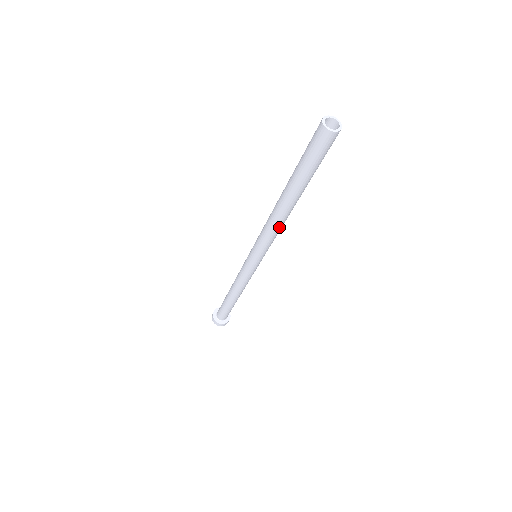
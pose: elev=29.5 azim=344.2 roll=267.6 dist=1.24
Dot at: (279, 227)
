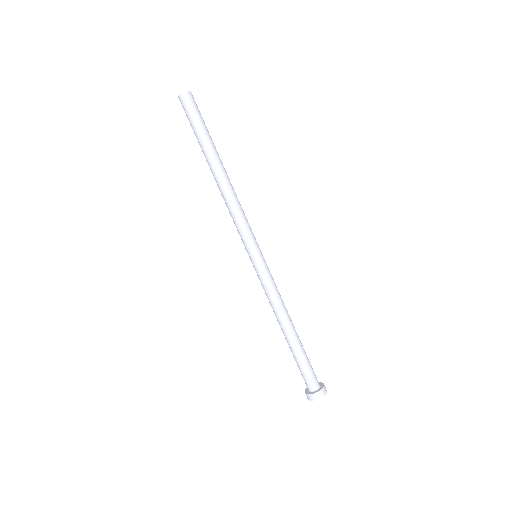
Dot at: (230, 201)
